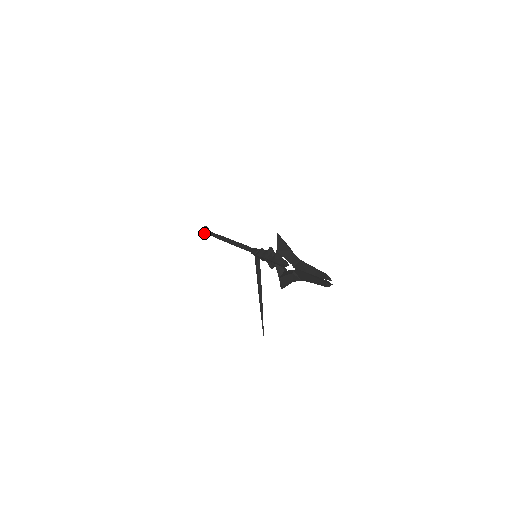
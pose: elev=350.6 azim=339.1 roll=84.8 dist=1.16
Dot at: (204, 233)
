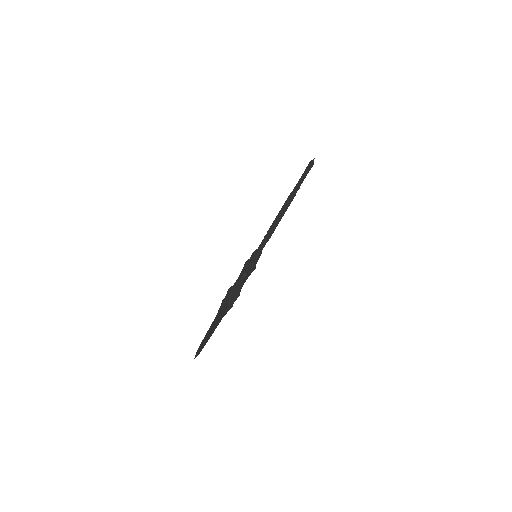
Dot at: (308, 165)
